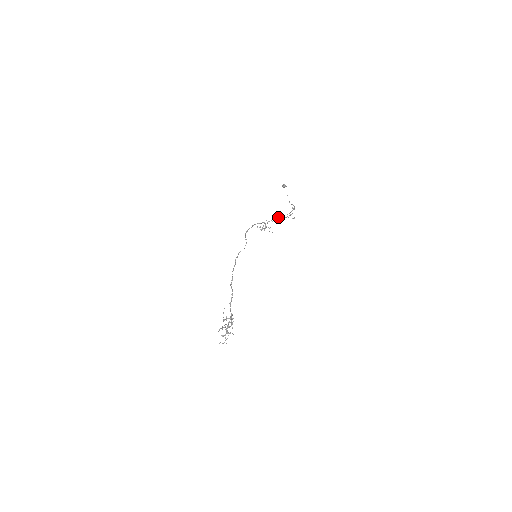
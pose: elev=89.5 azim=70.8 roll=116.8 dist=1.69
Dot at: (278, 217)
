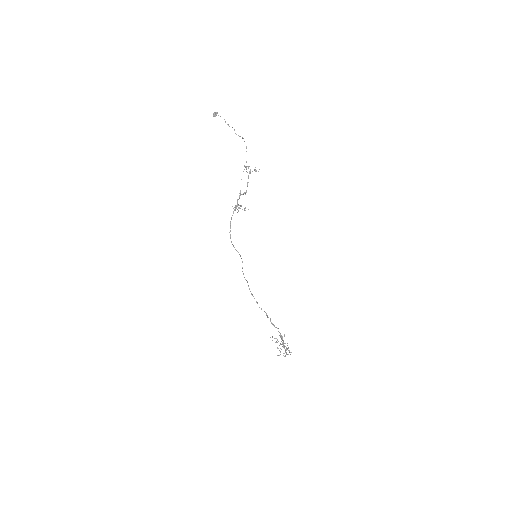
Dot at: occluded
